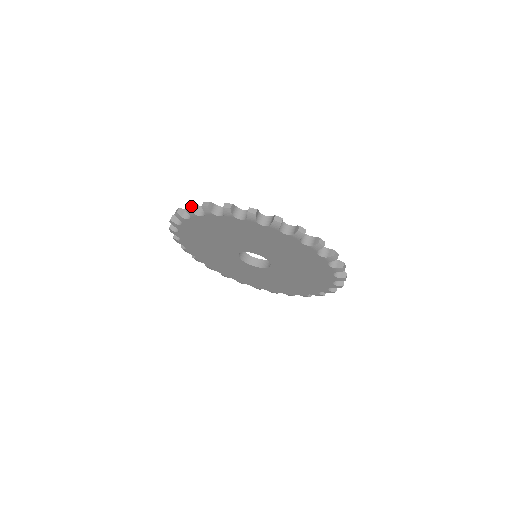
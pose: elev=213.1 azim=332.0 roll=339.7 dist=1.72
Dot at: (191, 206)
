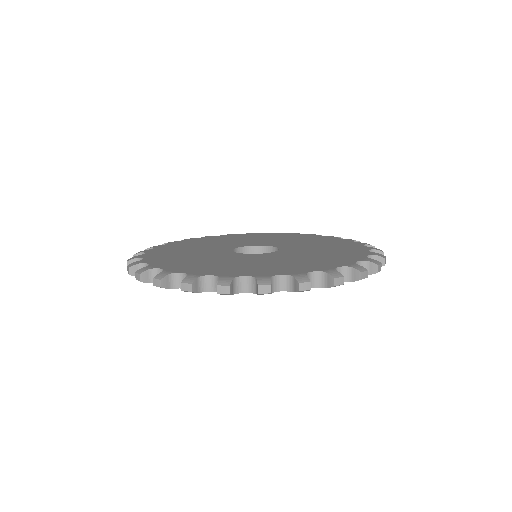
Dot at: (130, 271)
